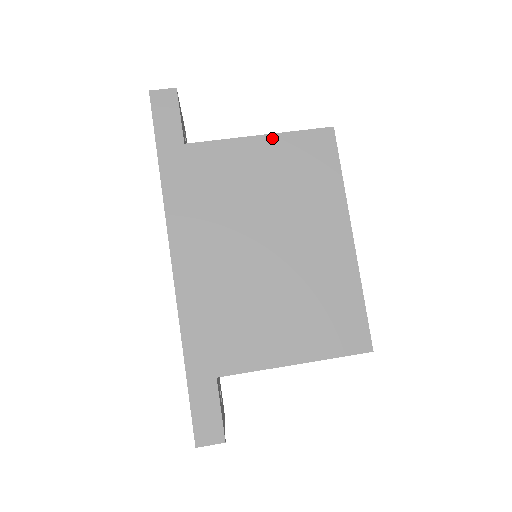
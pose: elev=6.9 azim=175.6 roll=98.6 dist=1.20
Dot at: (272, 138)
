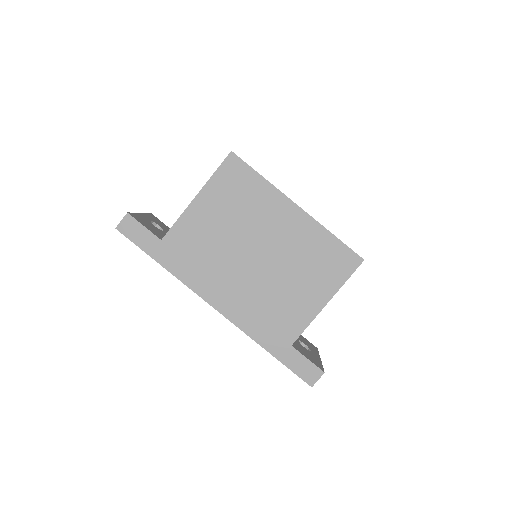
Dot at: (204, 192)
